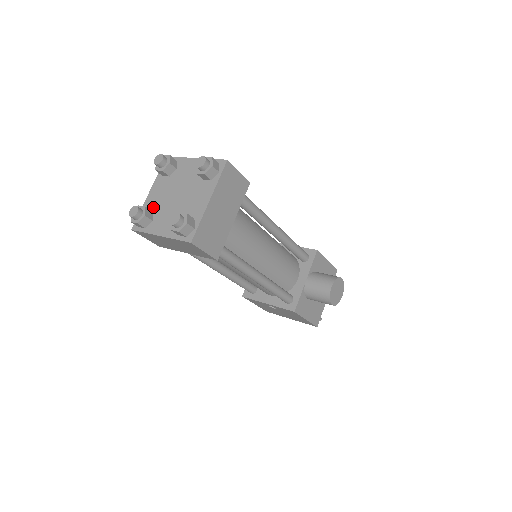
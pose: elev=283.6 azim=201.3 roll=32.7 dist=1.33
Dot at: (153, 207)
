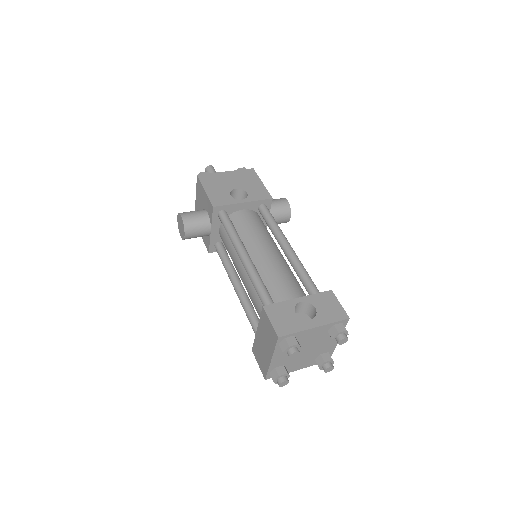
Dot at: (283, 364)
